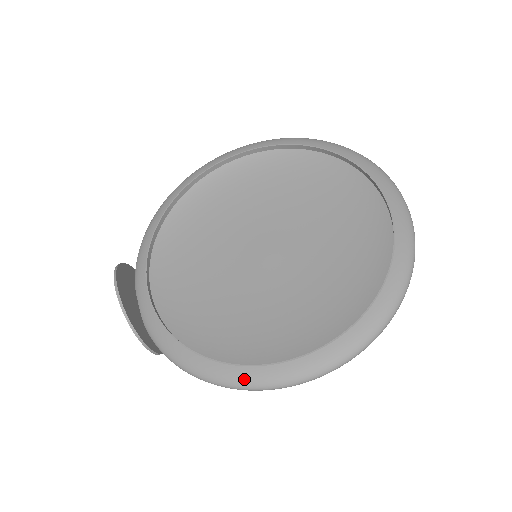
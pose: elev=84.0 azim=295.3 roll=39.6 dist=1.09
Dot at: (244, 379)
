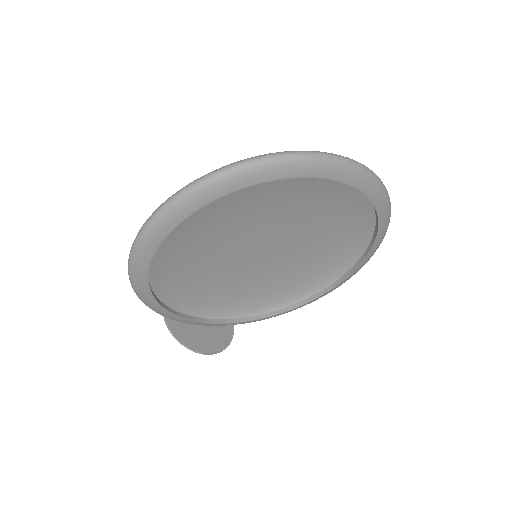
Dot at: occluded
